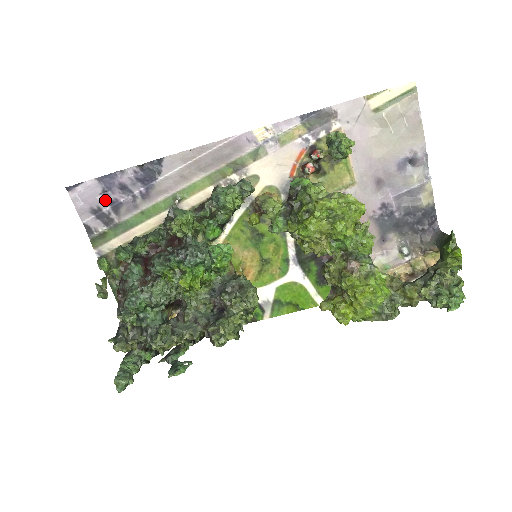
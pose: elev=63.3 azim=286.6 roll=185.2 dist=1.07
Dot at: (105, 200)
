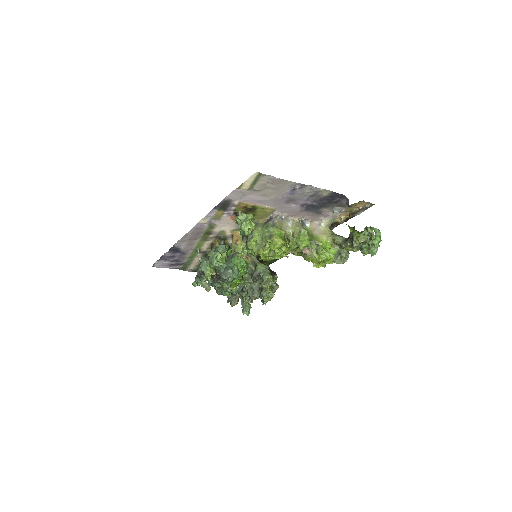
Dot at: (170, 262)
